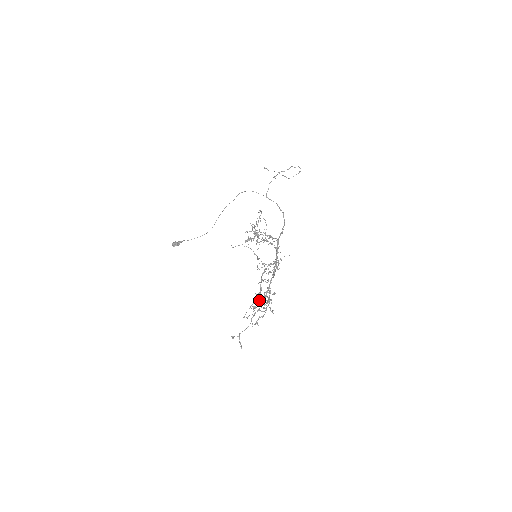
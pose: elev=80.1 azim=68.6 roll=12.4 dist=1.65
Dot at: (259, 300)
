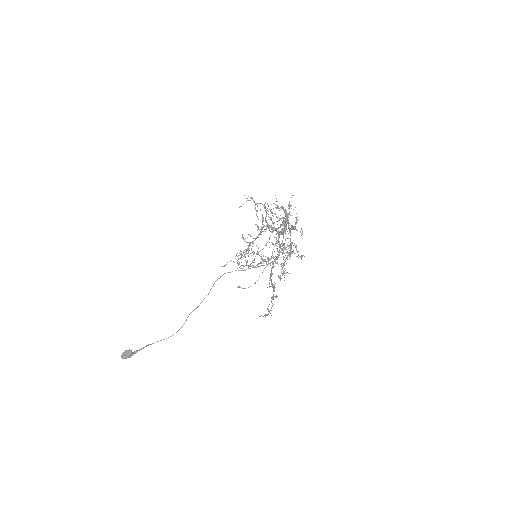
Dot at: (278, 241)
